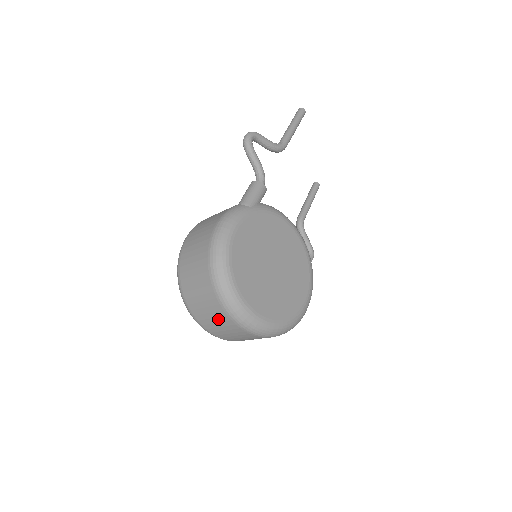
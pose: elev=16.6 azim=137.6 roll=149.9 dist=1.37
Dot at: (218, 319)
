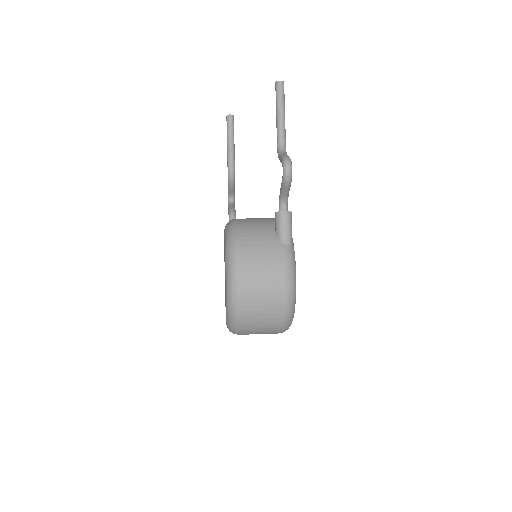
Dot at: occluded
